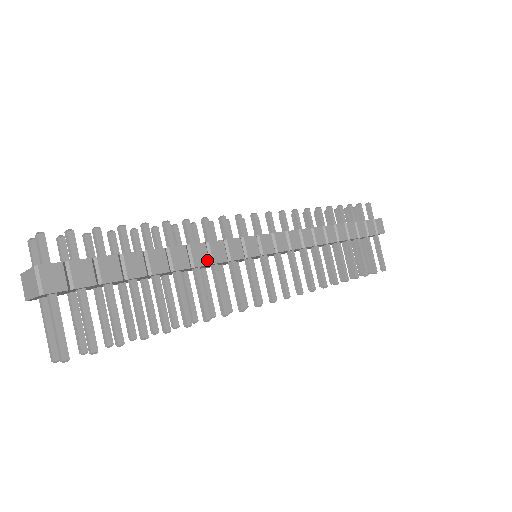
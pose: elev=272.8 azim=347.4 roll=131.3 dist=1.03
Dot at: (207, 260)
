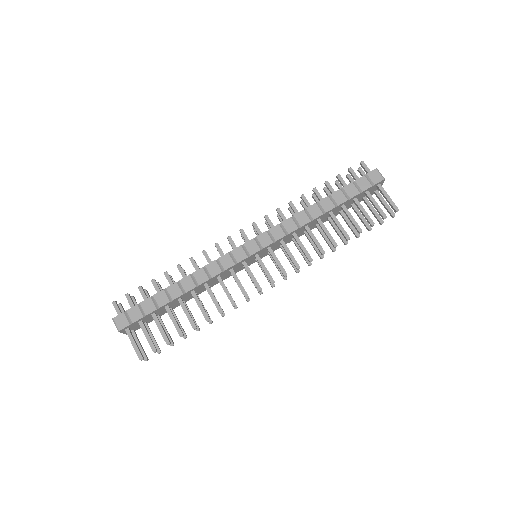
Dot at: (207, 277)
